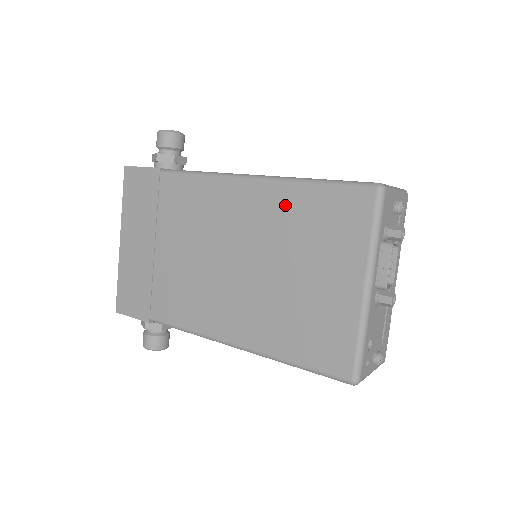
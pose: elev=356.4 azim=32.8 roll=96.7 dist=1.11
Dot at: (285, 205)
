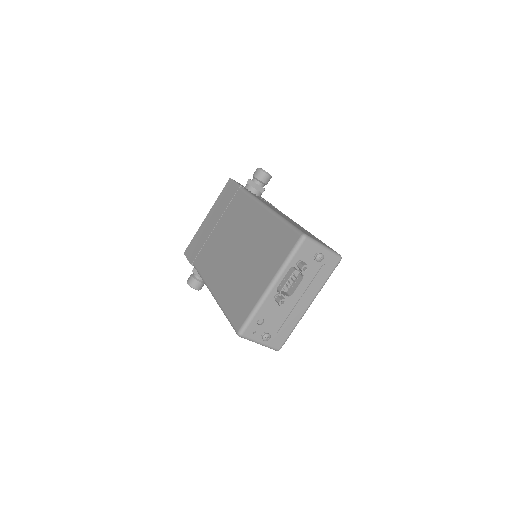
Dot at: (268, 228)
